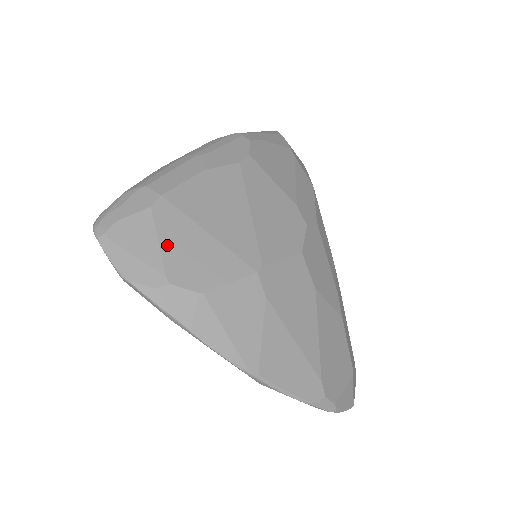
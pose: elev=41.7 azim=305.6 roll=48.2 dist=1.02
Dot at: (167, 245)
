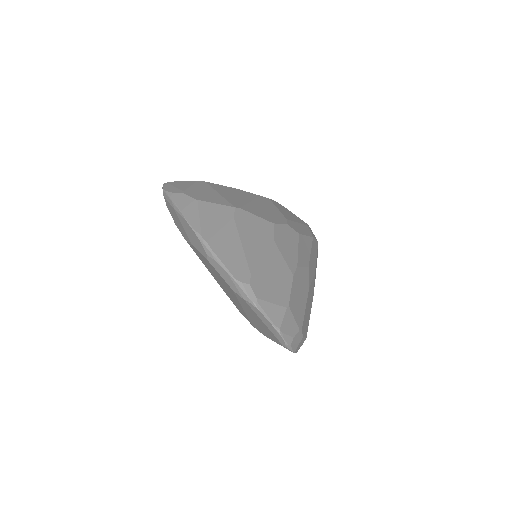
Dot at: (193, 188)
